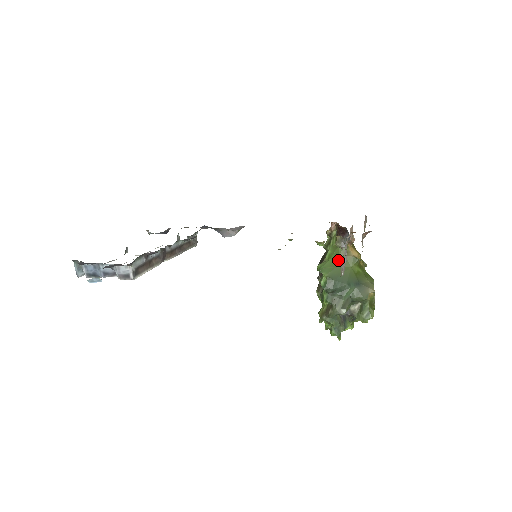
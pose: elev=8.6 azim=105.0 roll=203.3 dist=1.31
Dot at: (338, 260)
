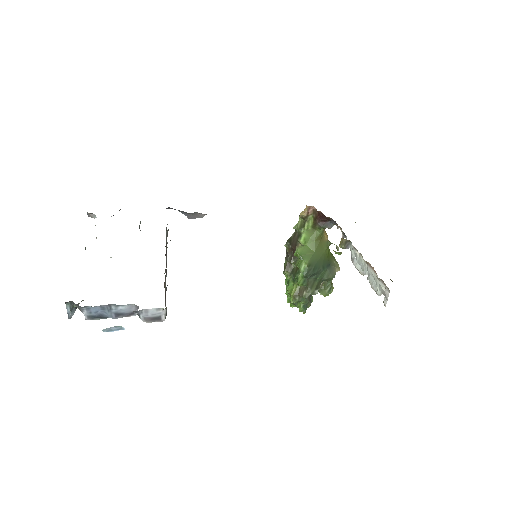
Dot at: (315, 245)
